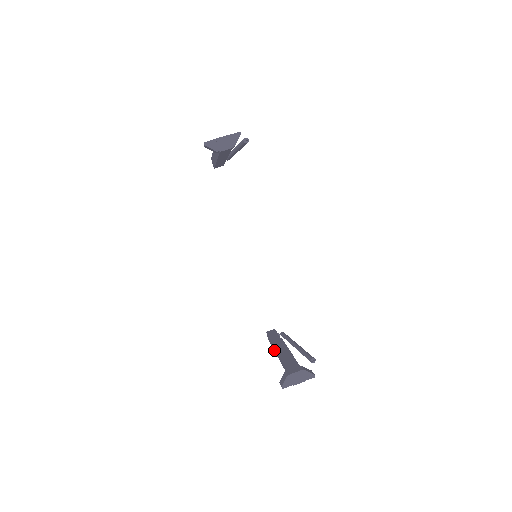
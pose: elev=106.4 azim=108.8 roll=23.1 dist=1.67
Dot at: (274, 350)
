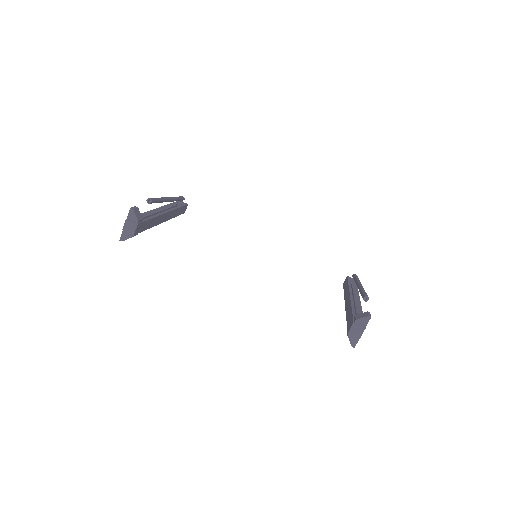
Dot at: occluded
